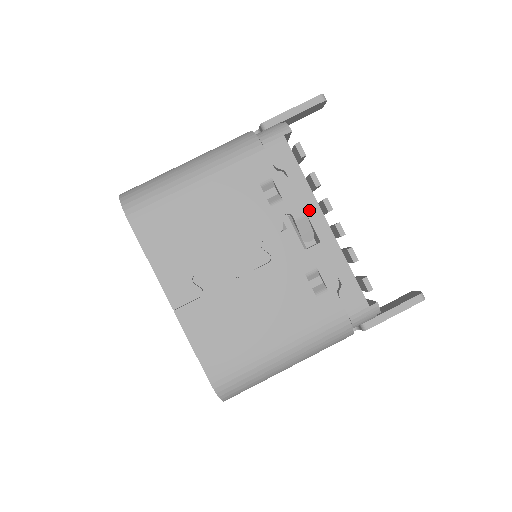
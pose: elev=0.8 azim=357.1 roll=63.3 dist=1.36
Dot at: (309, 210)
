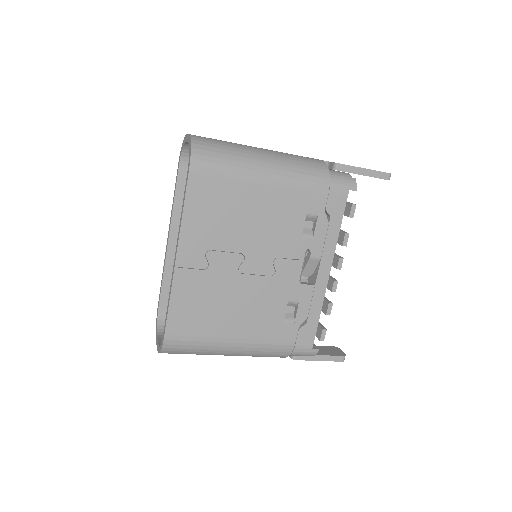
Dot at: (325, 257)
